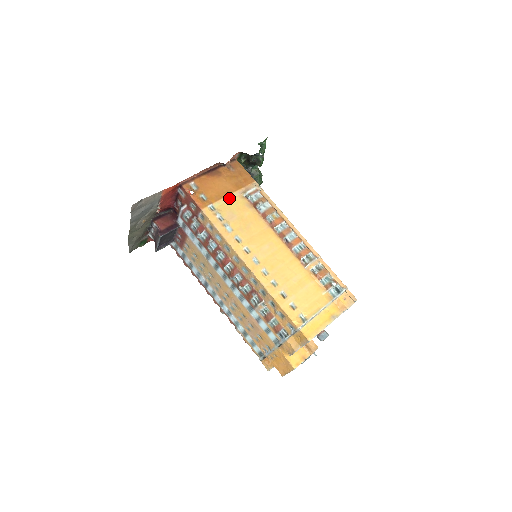
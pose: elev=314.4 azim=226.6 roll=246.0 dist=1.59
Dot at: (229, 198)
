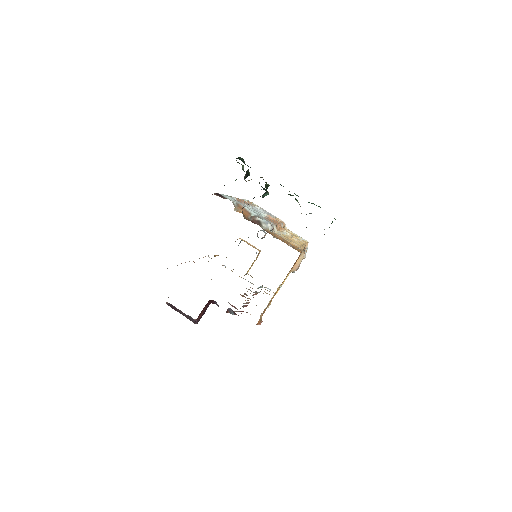
Dot at: occluded
